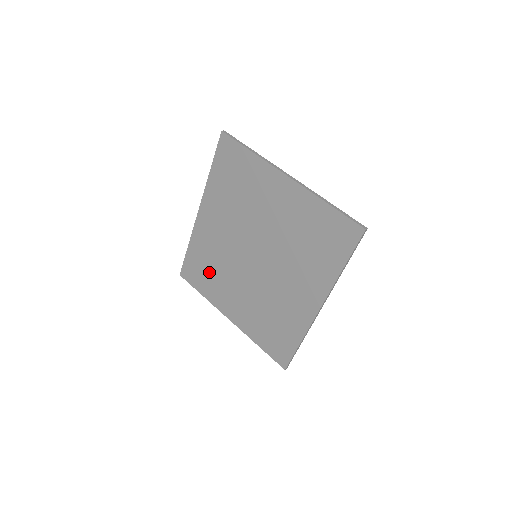
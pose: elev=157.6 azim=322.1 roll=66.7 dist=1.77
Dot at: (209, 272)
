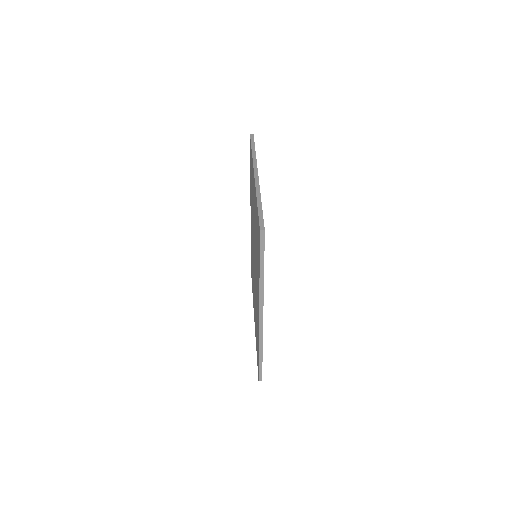
Dot at: occluded
